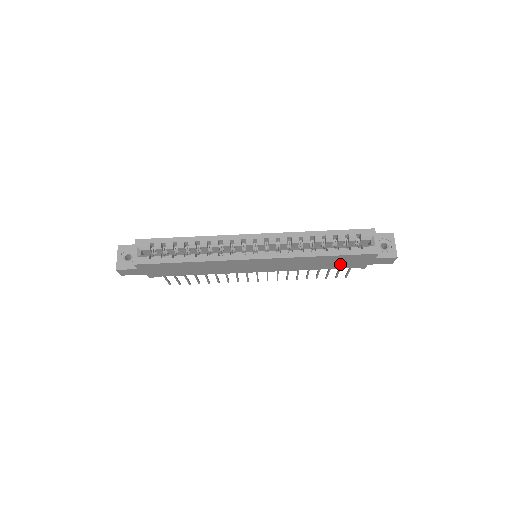
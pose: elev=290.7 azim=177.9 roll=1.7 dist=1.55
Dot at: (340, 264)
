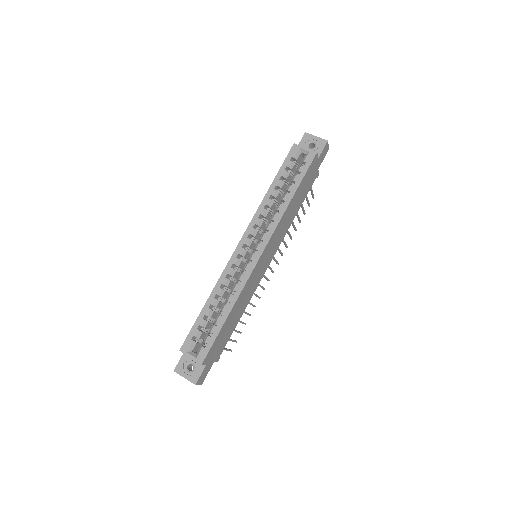
Dot at: (305, 191)
